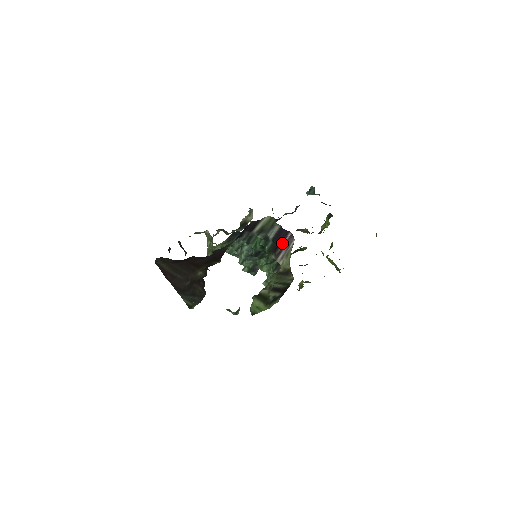
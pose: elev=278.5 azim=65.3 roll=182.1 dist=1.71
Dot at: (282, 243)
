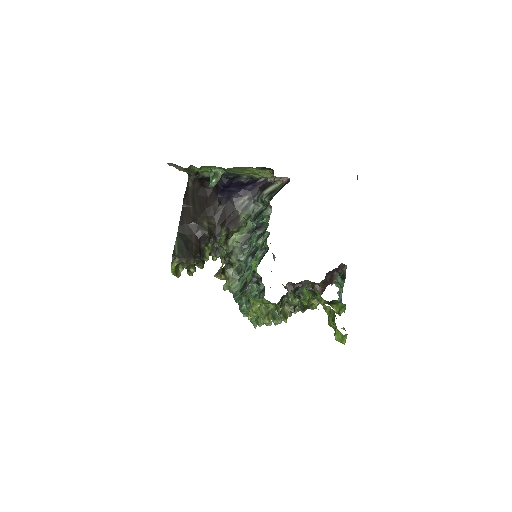
Dot at: occluded
